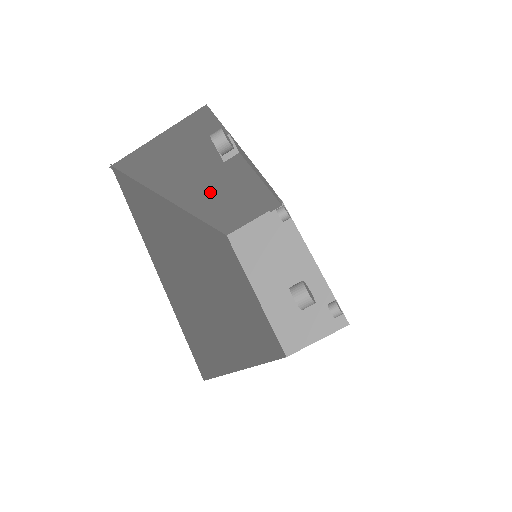
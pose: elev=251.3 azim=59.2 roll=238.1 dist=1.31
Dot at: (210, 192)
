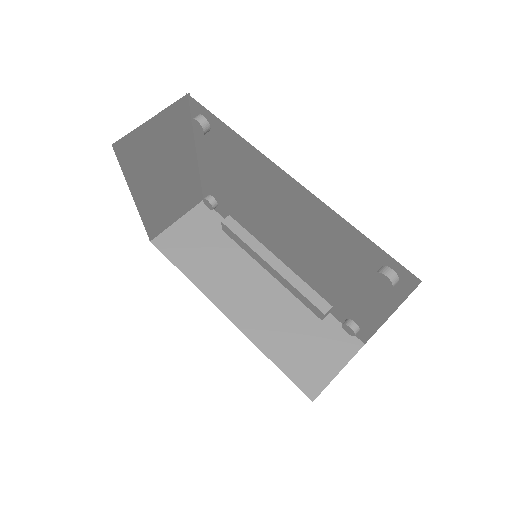
Dot at: (244, 291)
